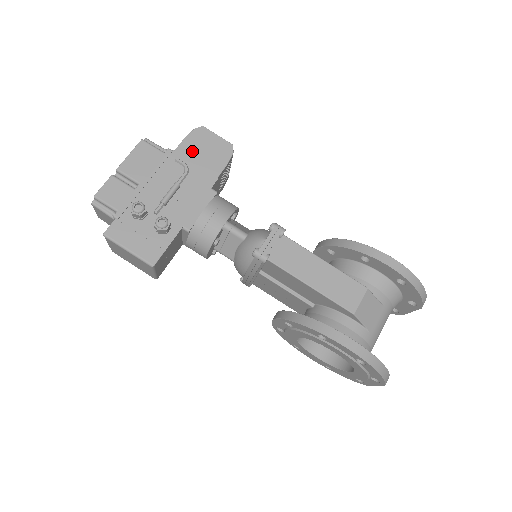
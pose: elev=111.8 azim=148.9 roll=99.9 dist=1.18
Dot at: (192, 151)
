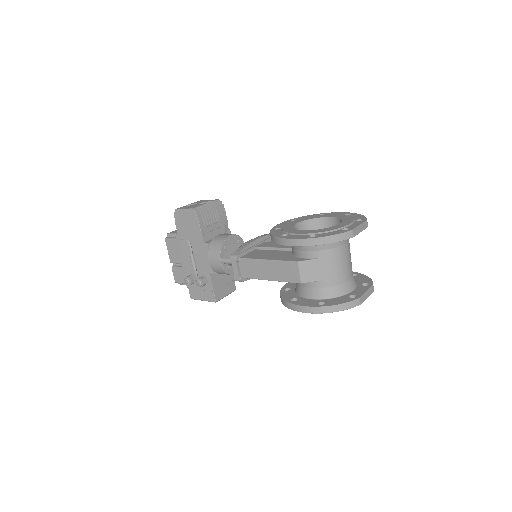
Dot at: (183, 229)
